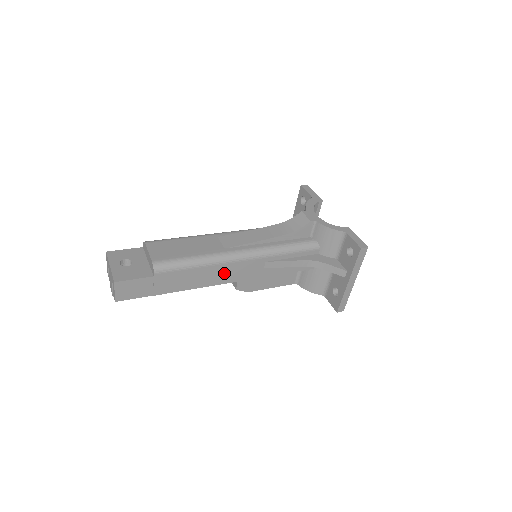
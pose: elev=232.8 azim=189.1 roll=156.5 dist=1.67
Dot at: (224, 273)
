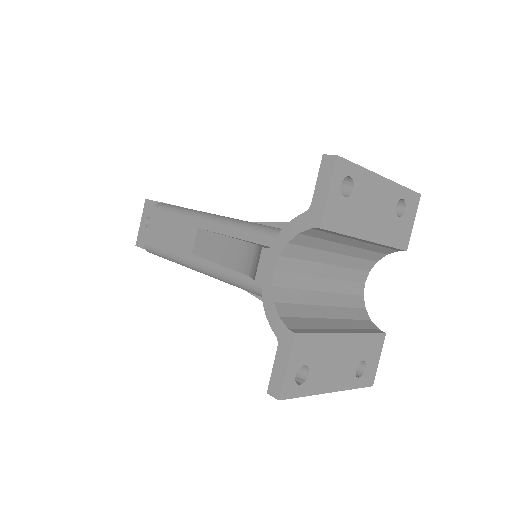
Dot at: occluded
